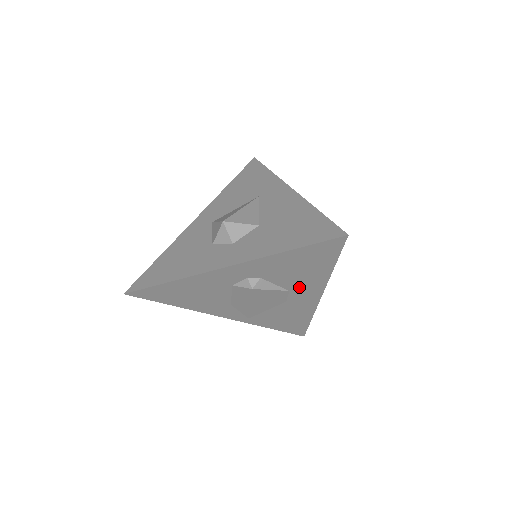
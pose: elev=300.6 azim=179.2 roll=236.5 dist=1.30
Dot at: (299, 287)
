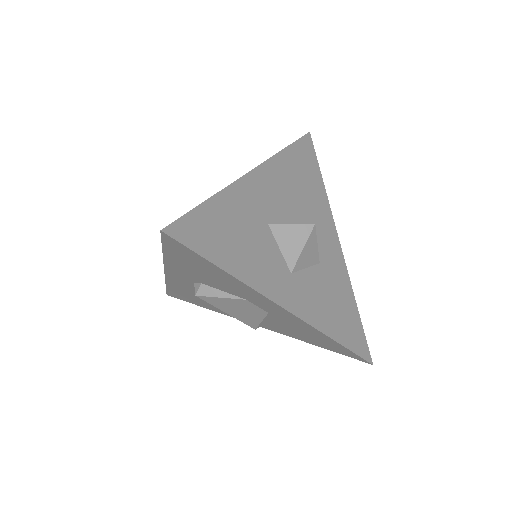
Dot at: (246, 295)
